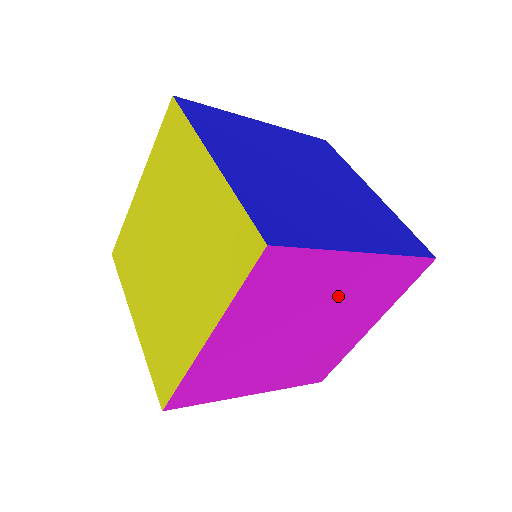
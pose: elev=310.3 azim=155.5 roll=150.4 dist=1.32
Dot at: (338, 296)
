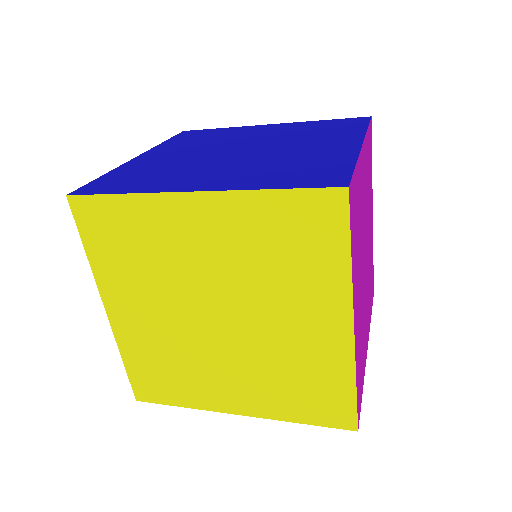
Dot at: (365, 201)
